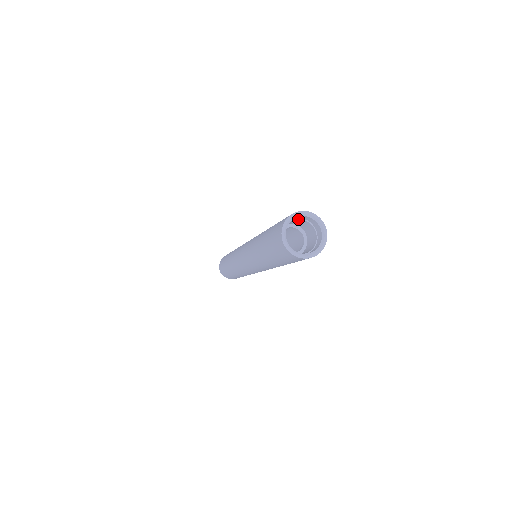
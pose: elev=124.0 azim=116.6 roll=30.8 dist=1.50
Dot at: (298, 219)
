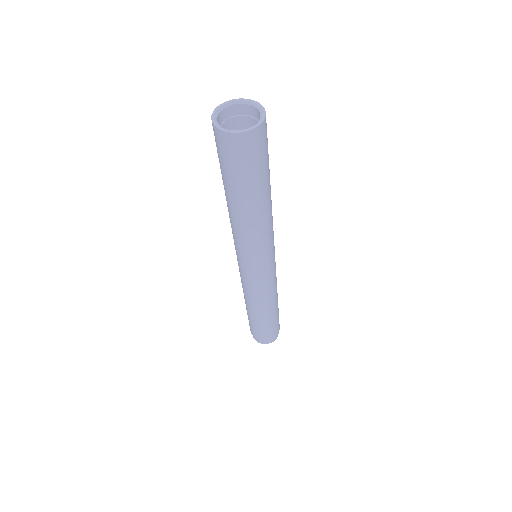
Dot at: (242, 116)
